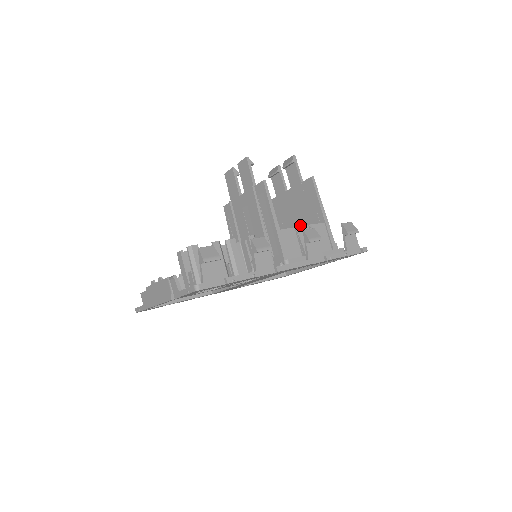
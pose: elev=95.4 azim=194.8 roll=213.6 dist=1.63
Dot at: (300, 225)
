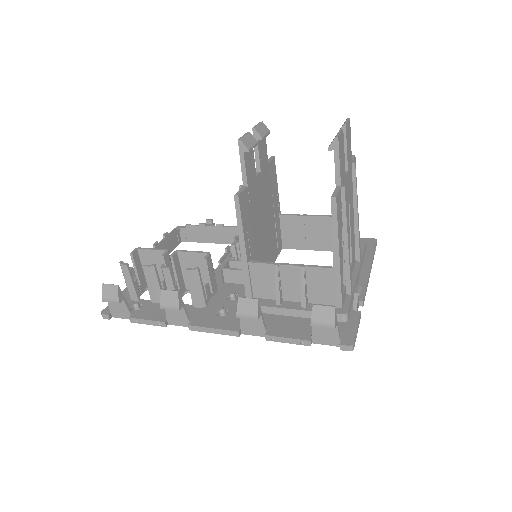
Dot at: occluded
